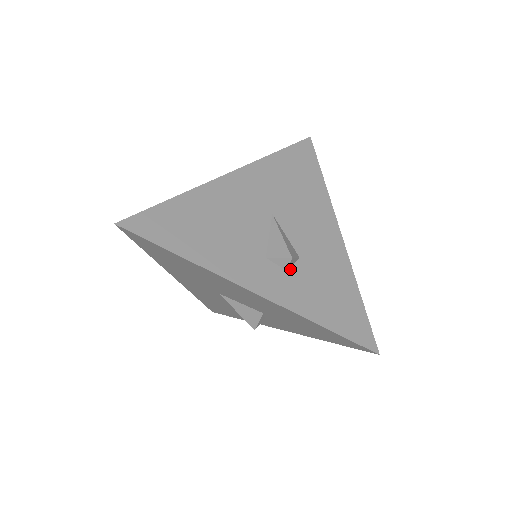
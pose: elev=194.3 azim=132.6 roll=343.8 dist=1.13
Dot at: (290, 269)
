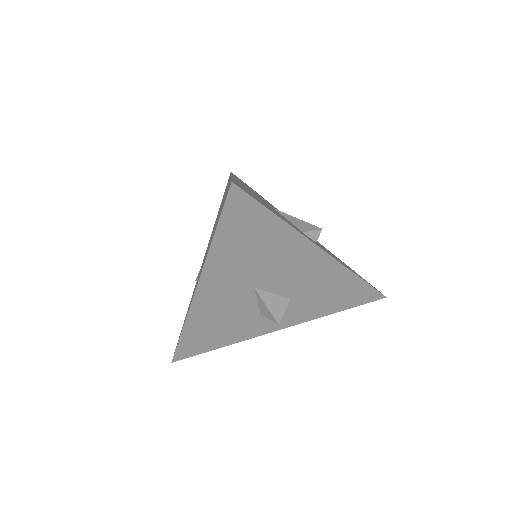
Dot at: (316, 242)
